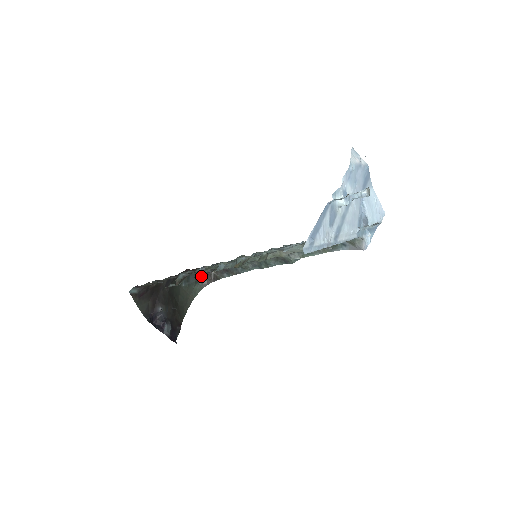
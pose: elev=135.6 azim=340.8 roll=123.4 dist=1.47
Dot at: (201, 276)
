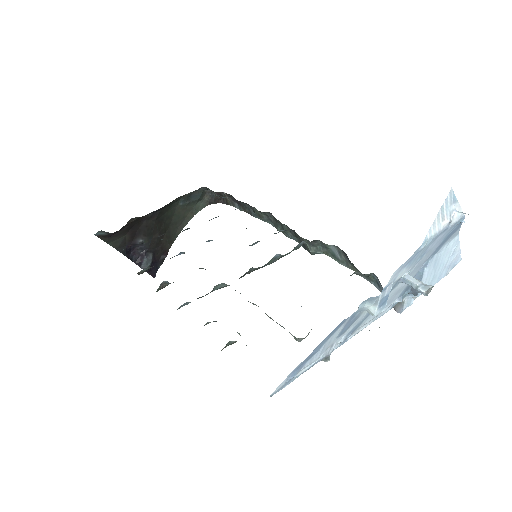
Dot at: (167, 285)
